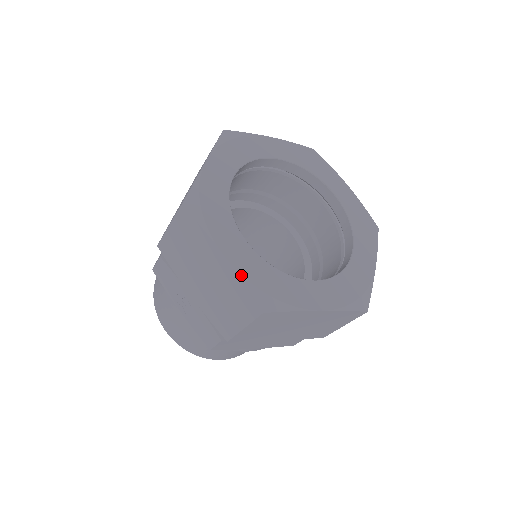
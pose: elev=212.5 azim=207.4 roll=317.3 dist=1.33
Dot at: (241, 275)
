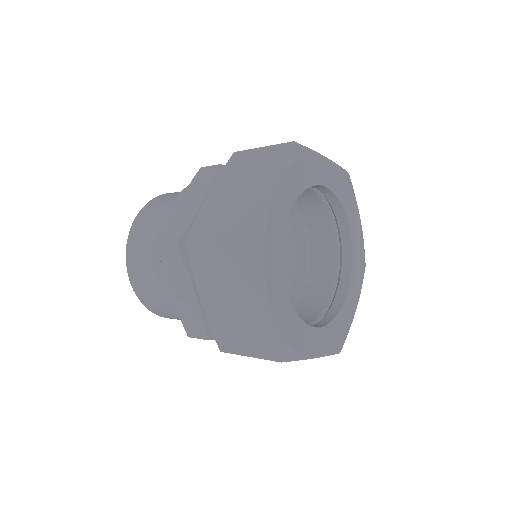
Dot at: (277, 327)
